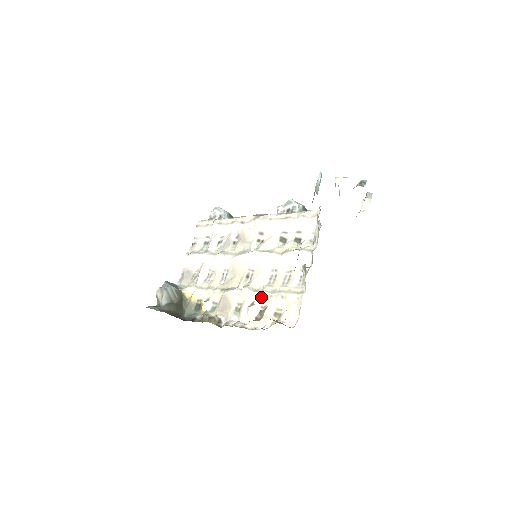
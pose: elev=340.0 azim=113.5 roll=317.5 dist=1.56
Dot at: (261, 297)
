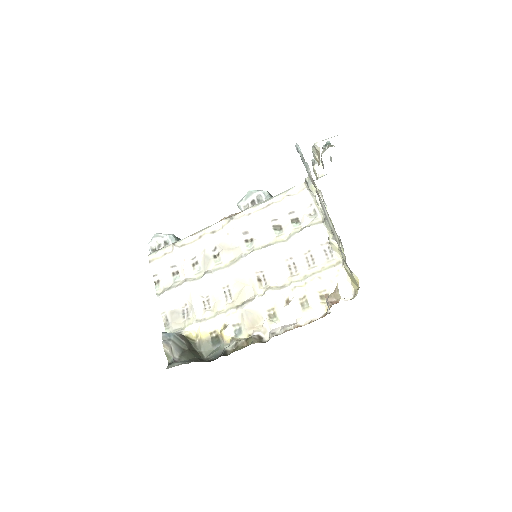
Dot at: (294, 290)
